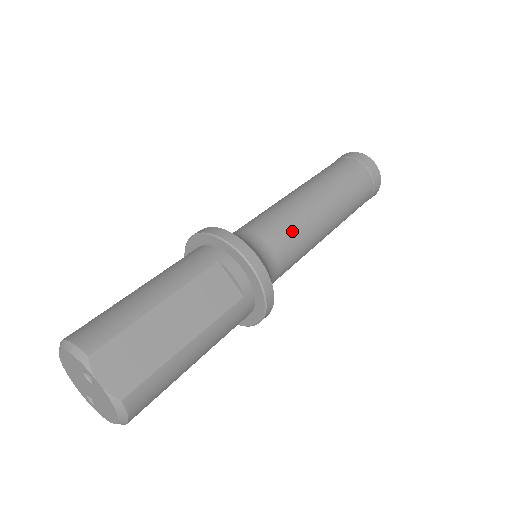
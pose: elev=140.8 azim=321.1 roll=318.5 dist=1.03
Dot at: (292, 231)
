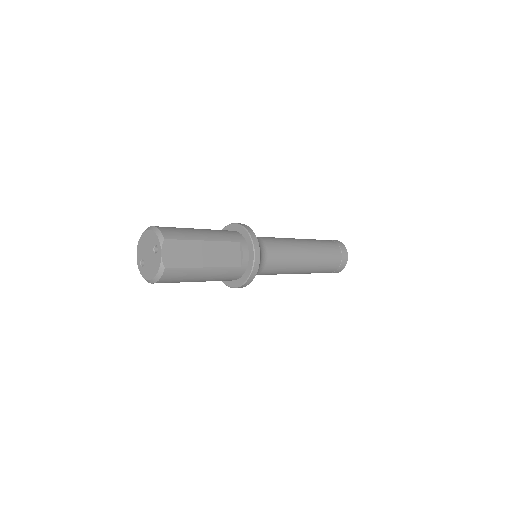
Dot at: (283, 255)
